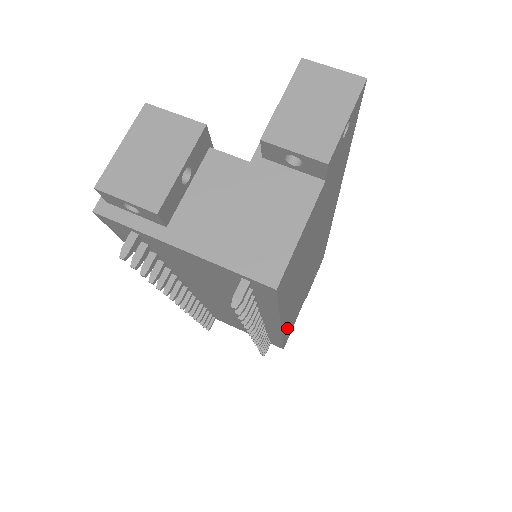
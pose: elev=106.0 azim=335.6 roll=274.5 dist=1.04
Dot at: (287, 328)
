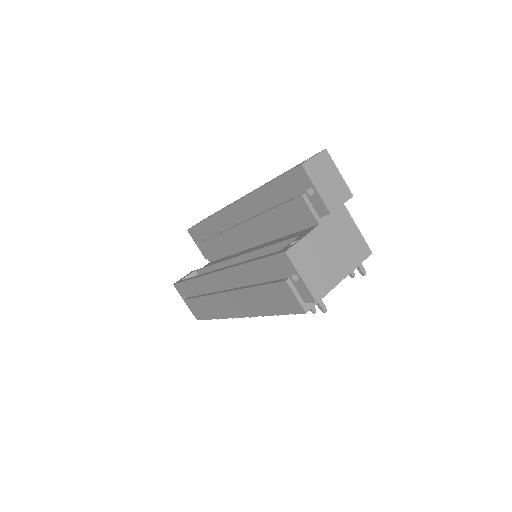
Dot at: occluded
